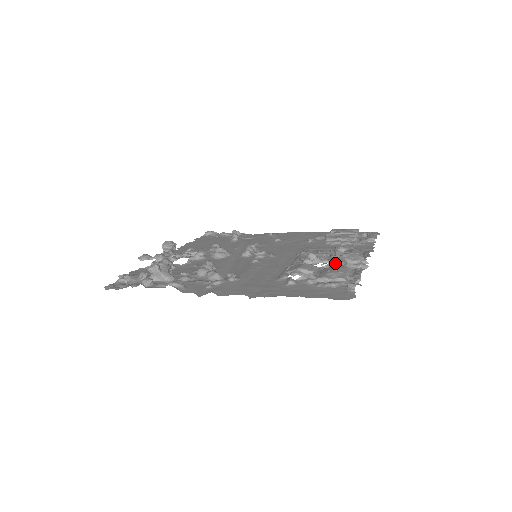
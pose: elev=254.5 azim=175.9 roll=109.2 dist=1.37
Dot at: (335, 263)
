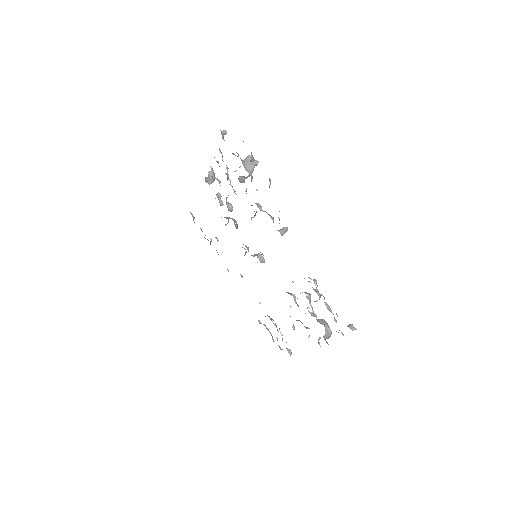
Dot at: occluded
